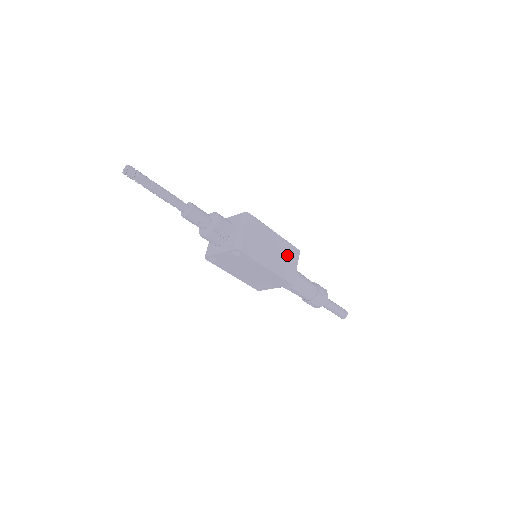
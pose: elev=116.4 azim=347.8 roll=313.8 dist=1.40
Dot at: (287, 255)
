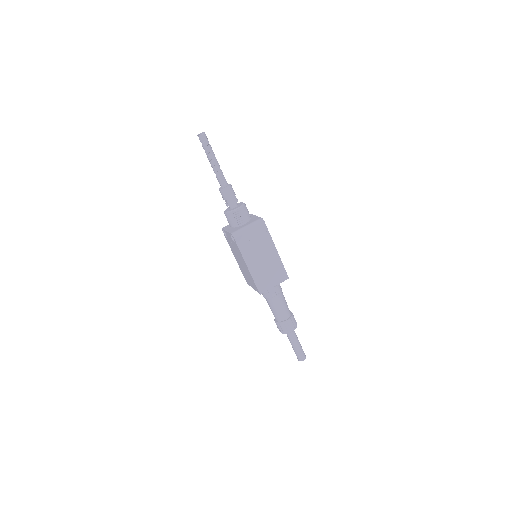
Dot at: (273, 272)
